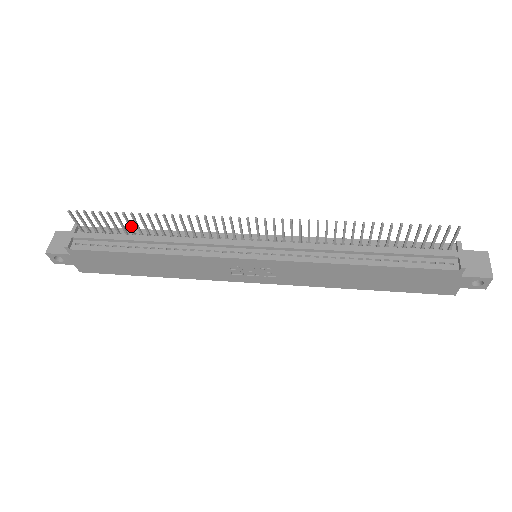
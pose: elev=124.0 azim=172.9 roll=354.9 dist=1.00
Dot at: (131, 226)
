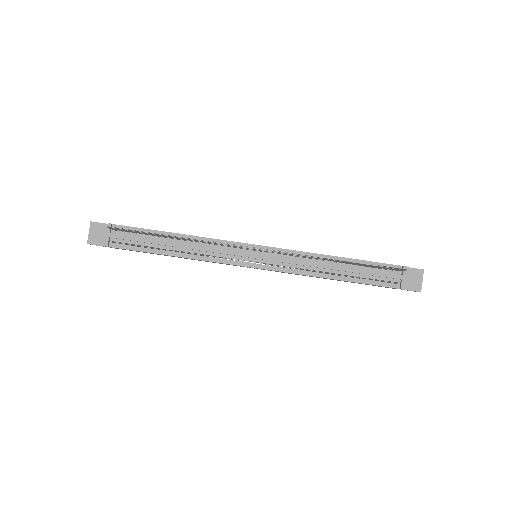
Dot at: (158, 235)
